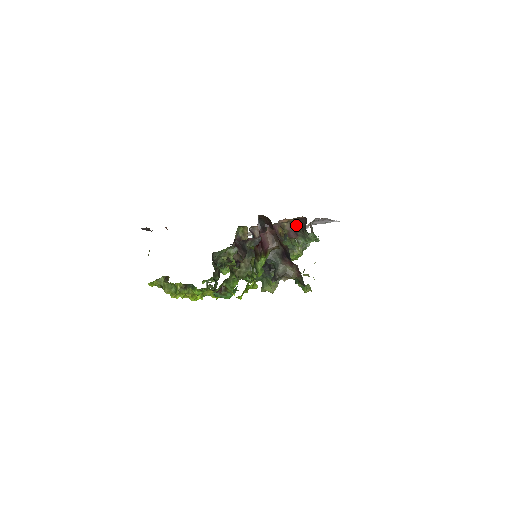
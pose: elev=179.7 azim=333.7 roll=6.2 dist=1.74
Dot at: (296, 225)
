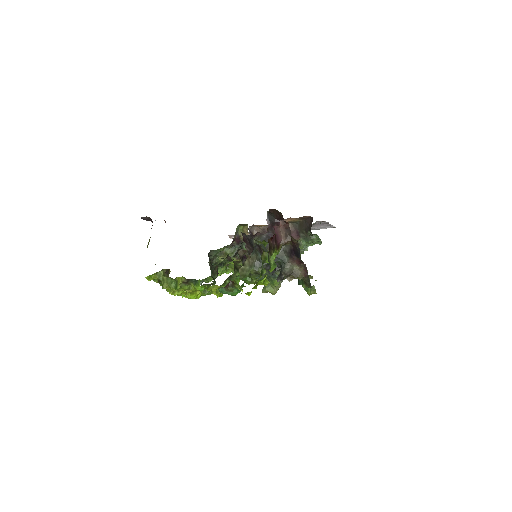
Dot at: (299, 226)
